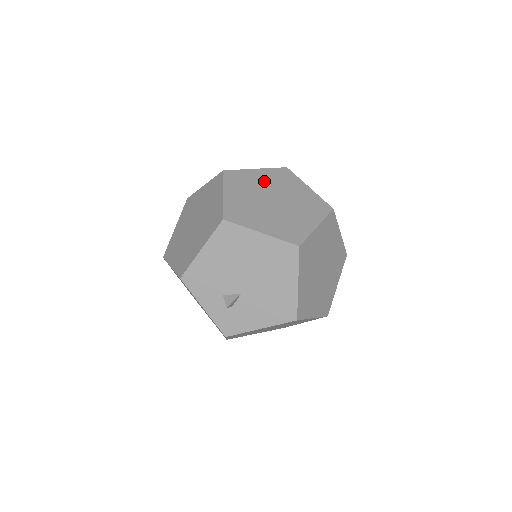
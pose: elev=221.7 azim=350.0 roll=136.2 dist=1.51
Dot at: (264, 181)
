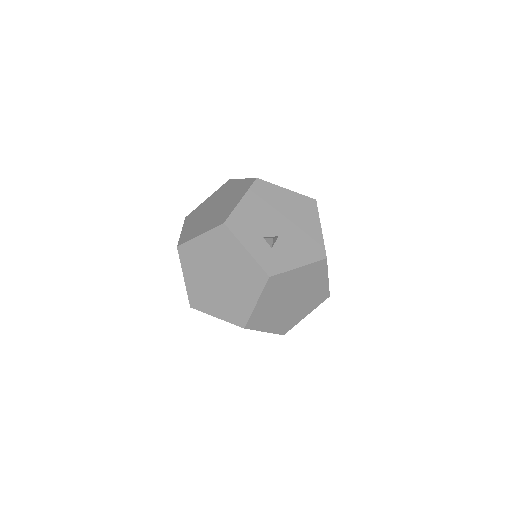
Dot at: occluded
